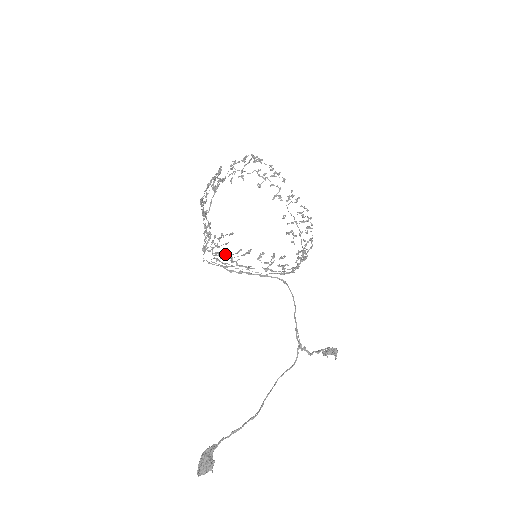
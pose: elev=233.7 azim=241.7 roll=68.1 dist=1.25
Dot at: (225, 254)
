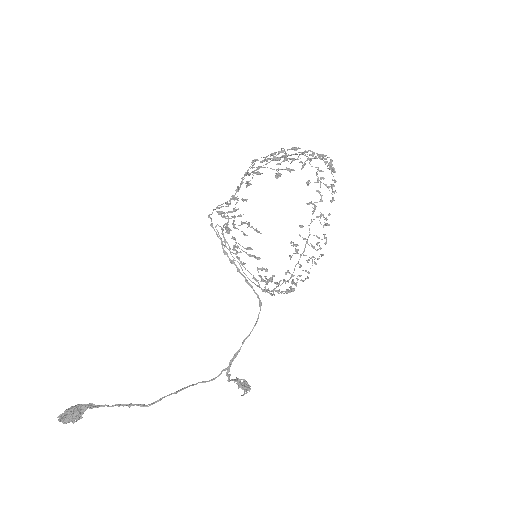
Dot at: (234, 237)
